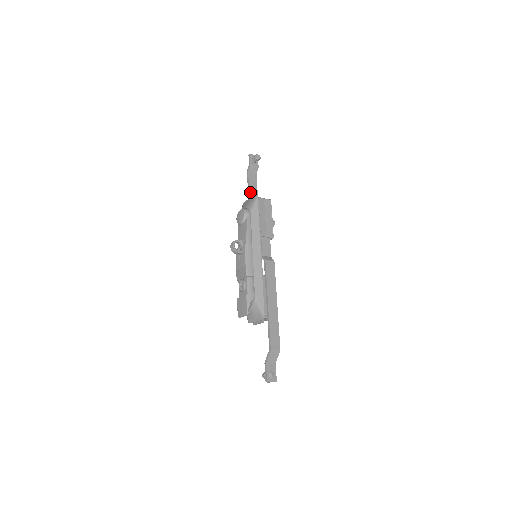
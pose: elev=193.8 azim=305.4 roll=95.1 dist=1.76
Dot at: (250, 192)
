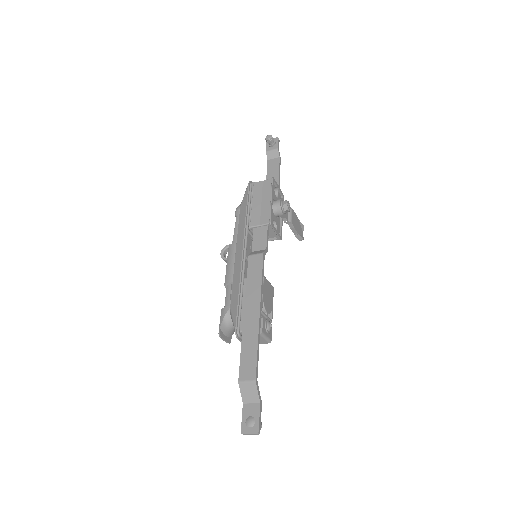
Dot at: occluded
